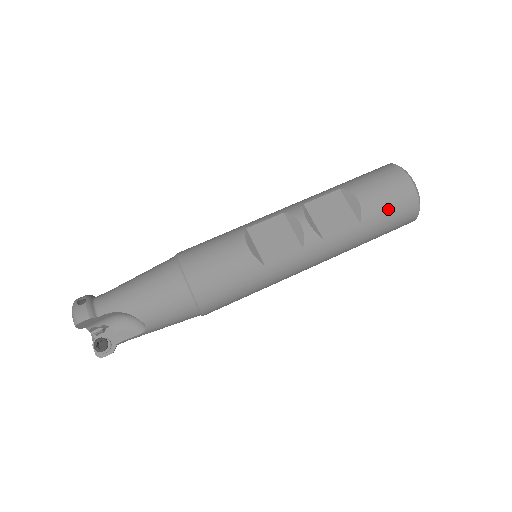
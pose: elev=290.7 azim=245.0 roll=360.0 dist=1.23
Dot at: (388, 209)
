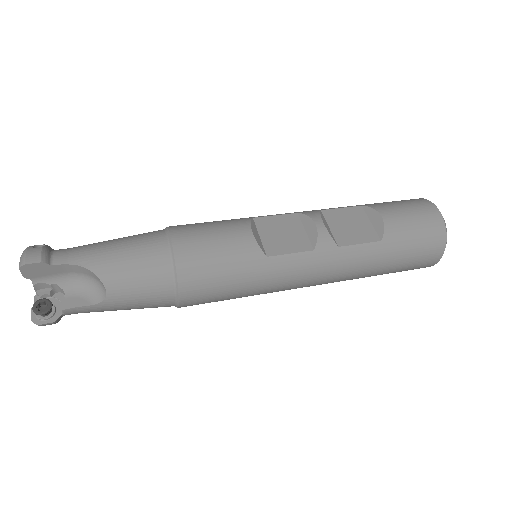
Dot at: (413, 235)
